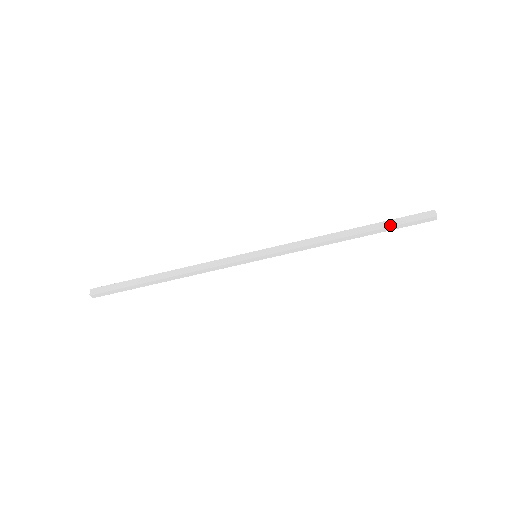
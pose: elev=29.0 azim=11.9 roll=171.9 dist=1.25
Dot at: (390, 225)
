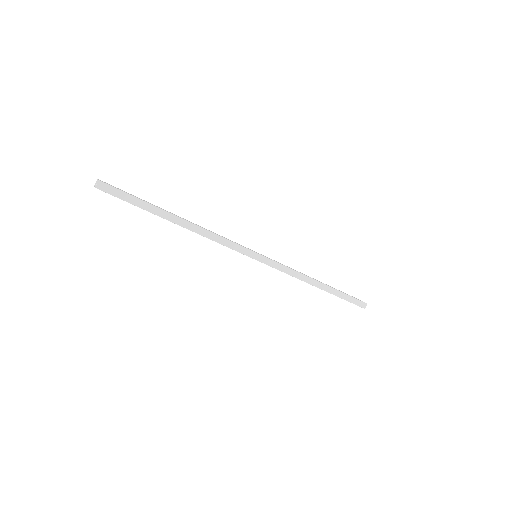
Dot at: (342, 297)
